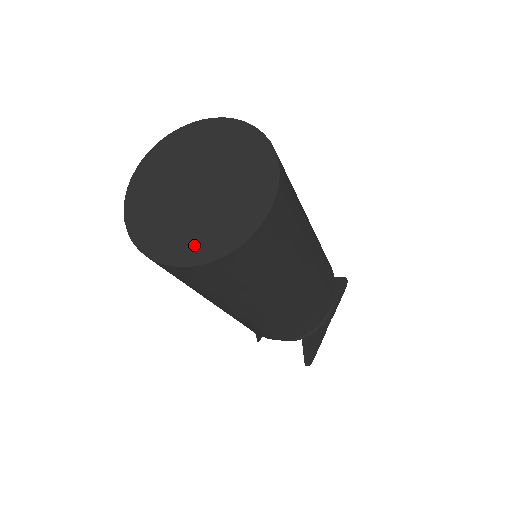
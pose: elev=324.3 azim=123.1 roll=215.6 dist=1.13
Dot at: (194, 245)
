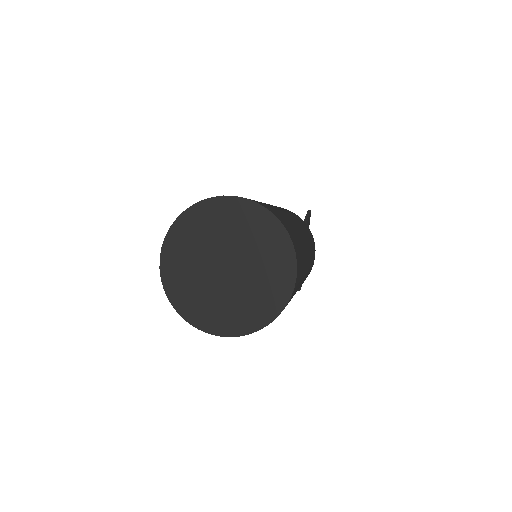
Dot at: (245, 317)
